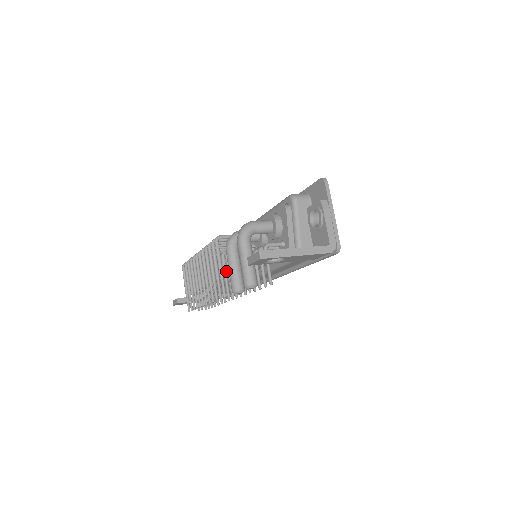
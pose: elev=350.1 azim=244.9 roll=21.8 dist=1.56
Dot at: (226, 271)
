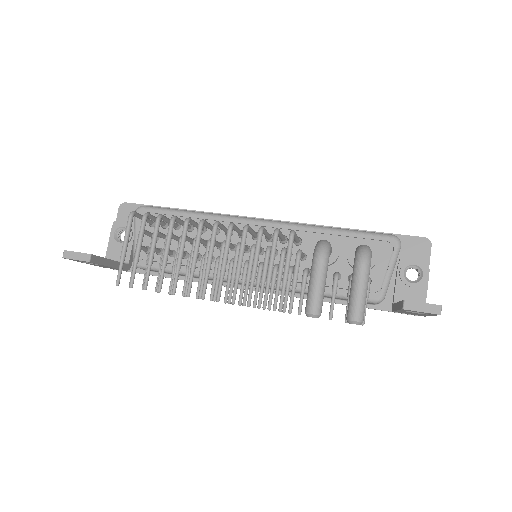
Dot at: occluded
